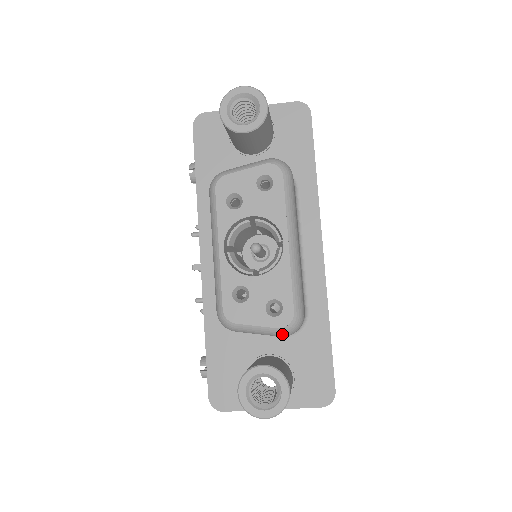
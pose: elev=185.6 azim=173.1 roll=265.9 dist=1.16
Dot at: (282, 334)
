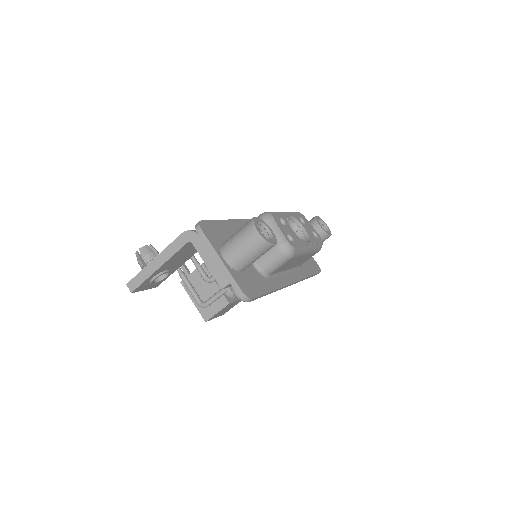
Dot at: (283, 244)
